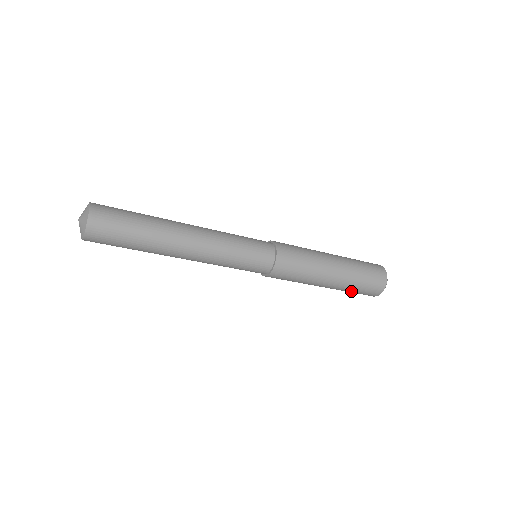
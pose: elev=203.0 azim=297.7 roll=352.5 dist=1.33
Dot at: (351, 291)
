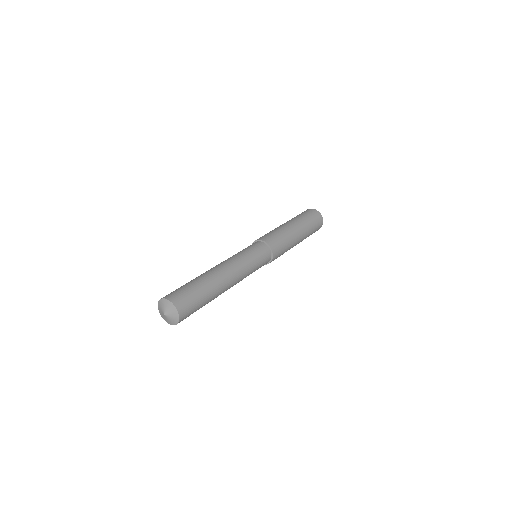
Dot at: occluded
